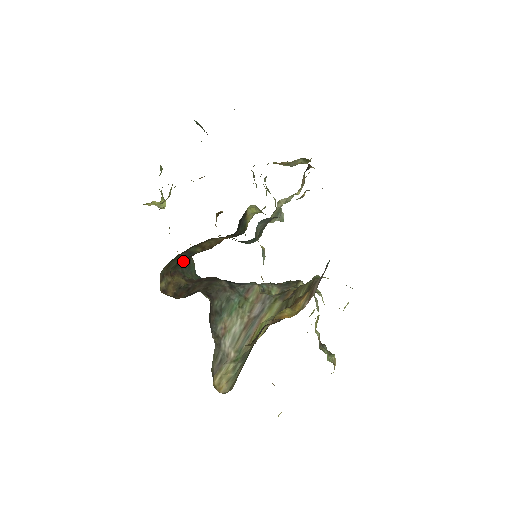
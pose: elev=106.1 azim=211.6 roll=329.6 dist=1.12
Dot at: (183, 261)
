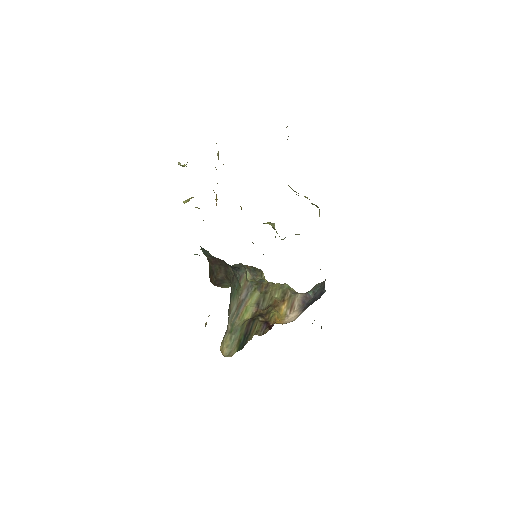
Dot at: occluded
